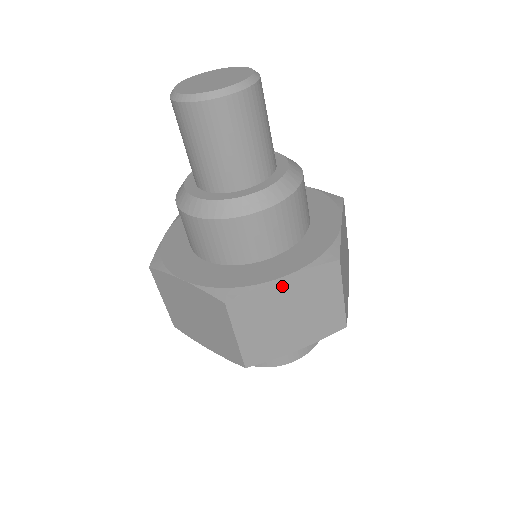
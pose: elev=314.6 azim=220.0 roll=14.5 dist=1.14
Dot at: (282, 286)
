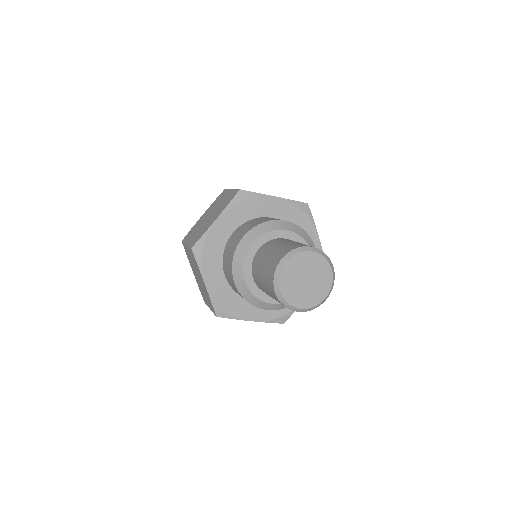
Dot at: occluded
